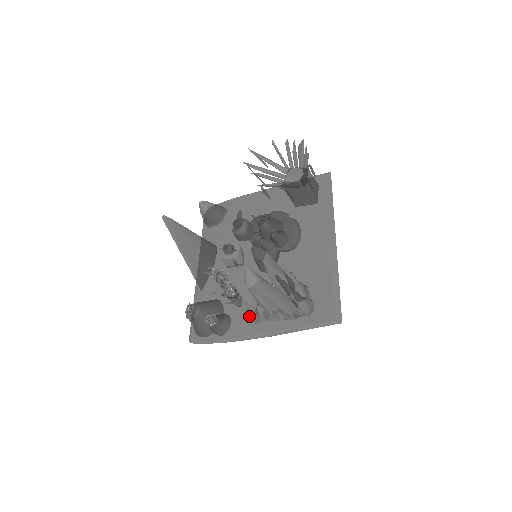
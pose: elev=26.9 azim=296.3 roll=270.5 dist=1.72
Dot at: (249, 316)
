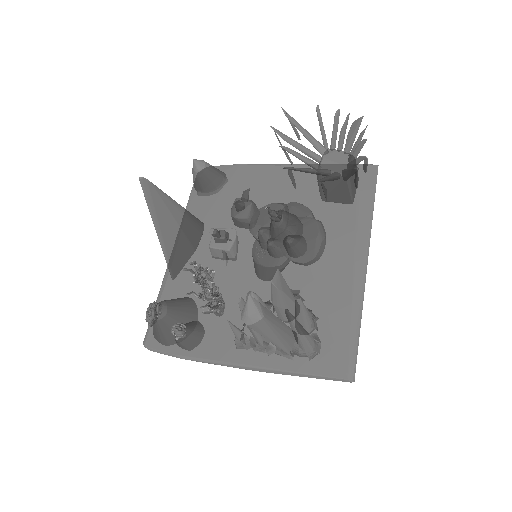
Dot at: (230, 335)
